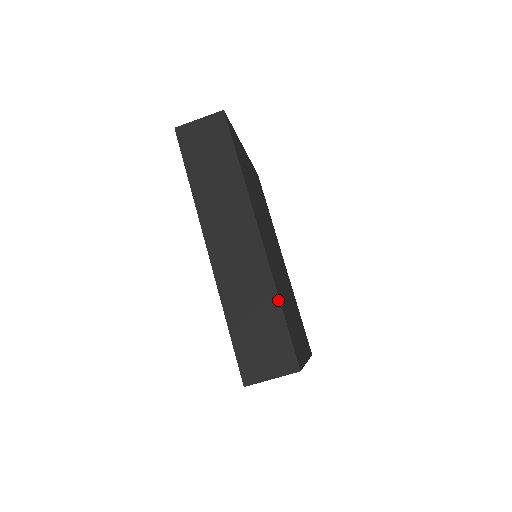
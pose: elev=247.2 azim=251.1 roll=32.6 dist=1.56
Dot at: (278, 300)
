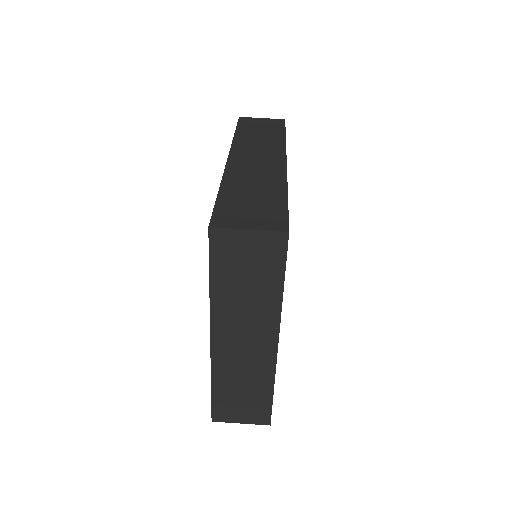
Dot at: (286, 190)
